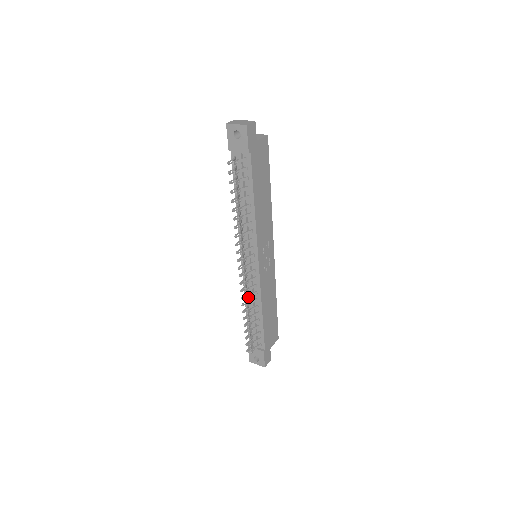
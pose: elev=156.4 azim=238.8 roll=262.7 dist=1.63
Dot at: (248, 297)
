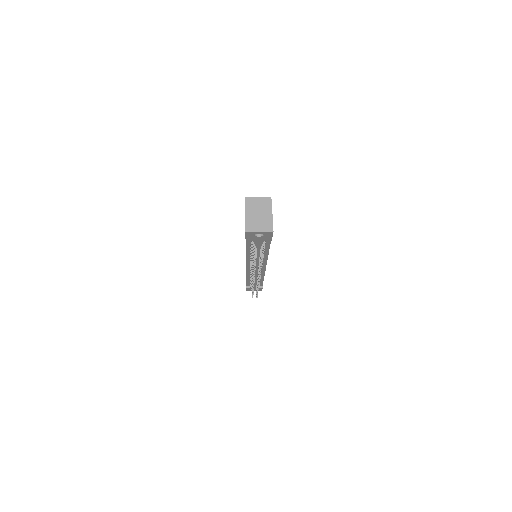
Dot at: occluded
